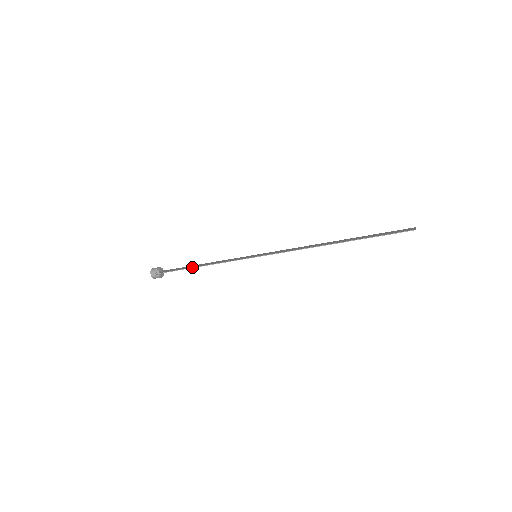
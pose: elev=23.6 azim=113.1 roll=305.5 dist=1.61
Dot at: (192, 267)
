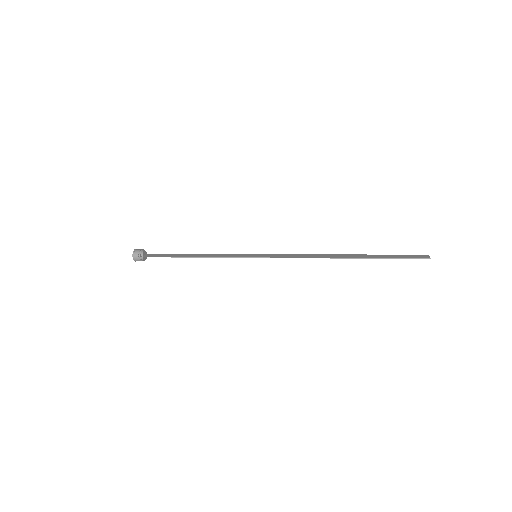
Dot at: (182, 256)
